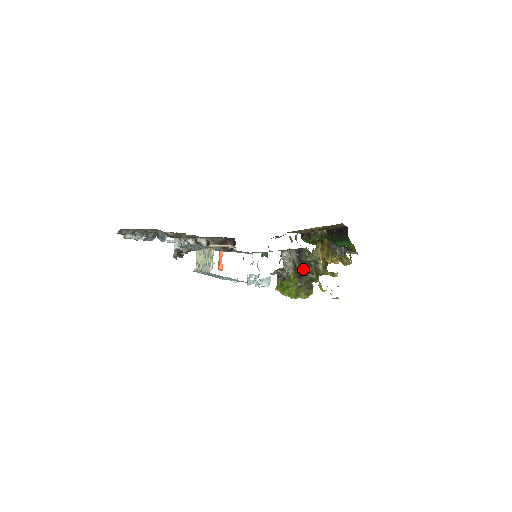
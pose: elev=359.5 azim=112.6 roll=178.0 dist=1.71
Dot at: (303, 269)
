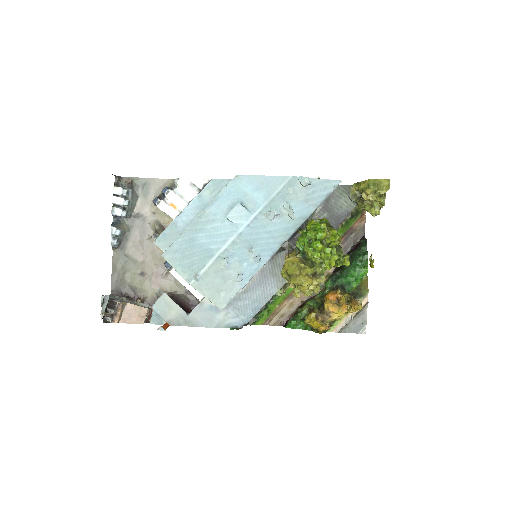
Dot at: occluded
